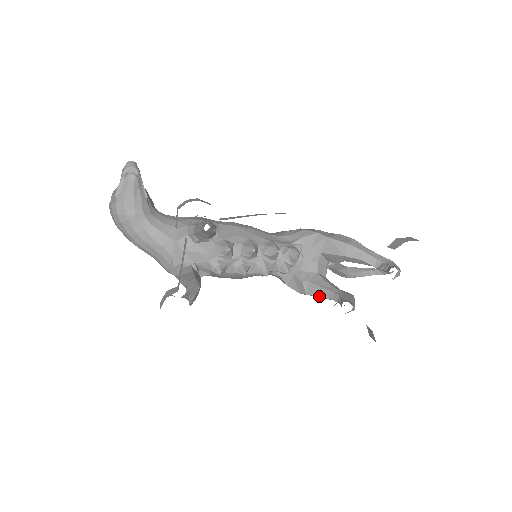
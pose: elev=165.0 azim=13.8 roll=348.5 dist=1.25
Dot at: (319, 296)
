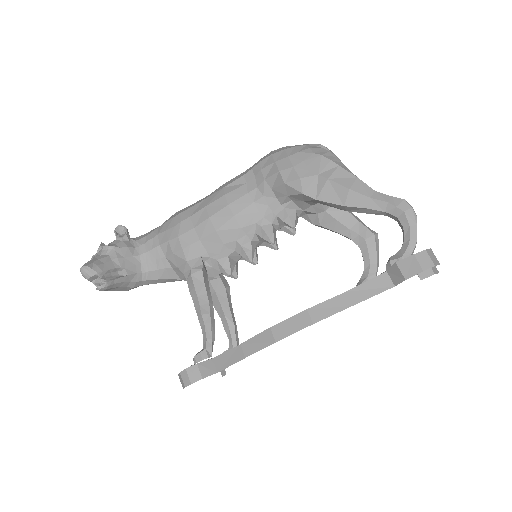
Dot at: occluded
